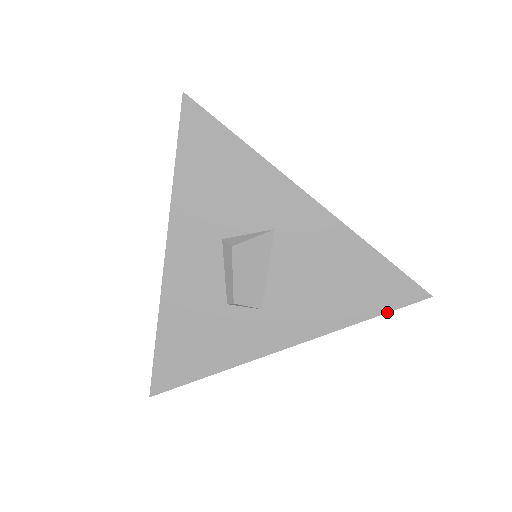
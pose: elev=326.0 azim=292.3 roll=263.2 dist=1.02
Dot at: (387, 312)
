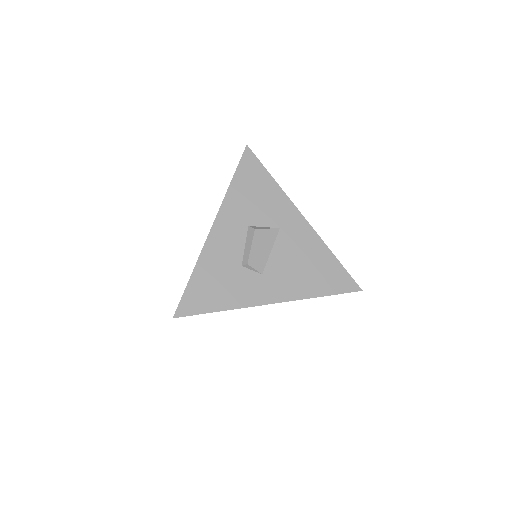
Dot at: (336, 294)
